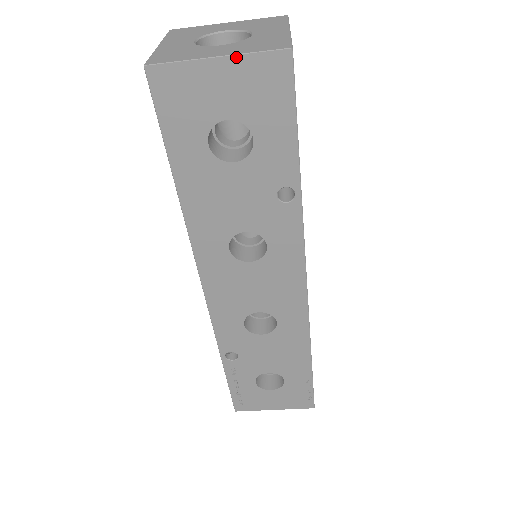
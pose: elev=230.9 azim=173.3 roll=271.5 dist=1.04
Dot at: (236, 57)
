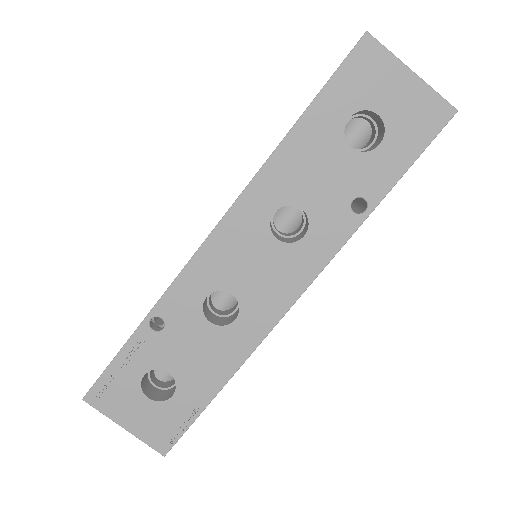
Dot at: (423, 83)
